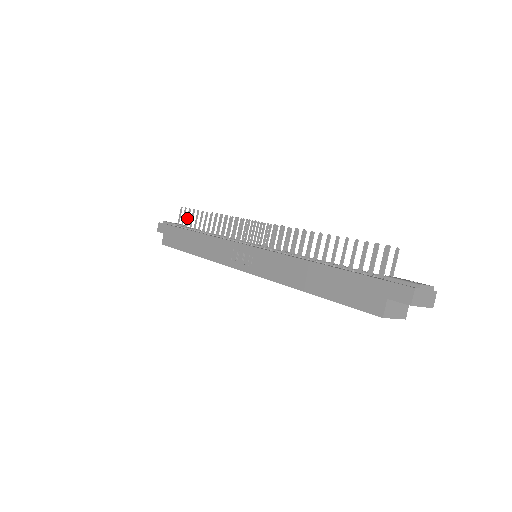
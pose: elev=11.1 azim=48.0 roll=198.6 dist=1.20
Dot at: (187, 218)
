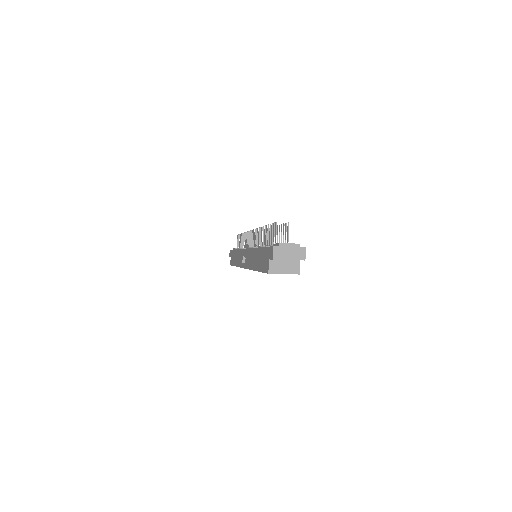
Dot at: occluded
